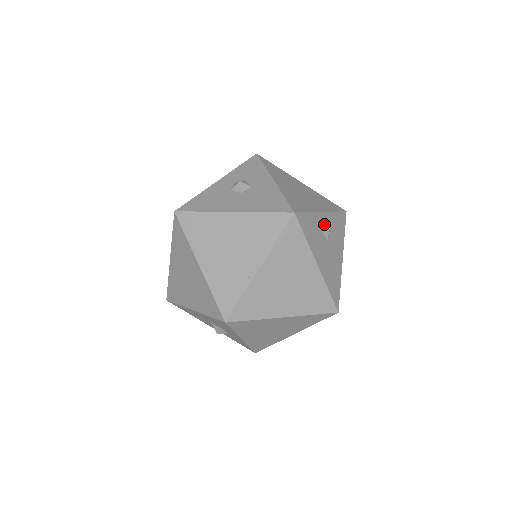
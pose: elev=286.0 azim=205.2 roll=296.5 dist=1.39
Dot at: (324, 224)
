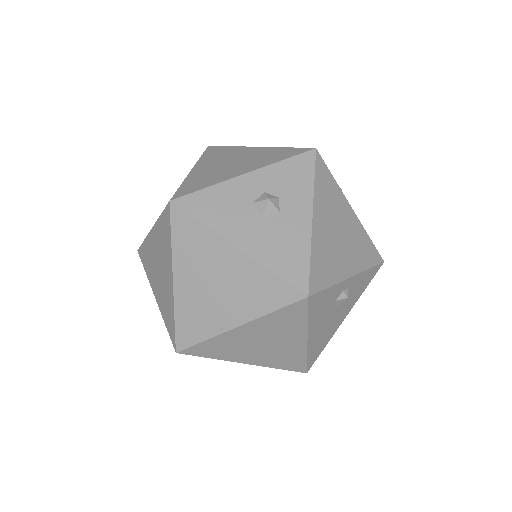
Dot at: (343, 292)
